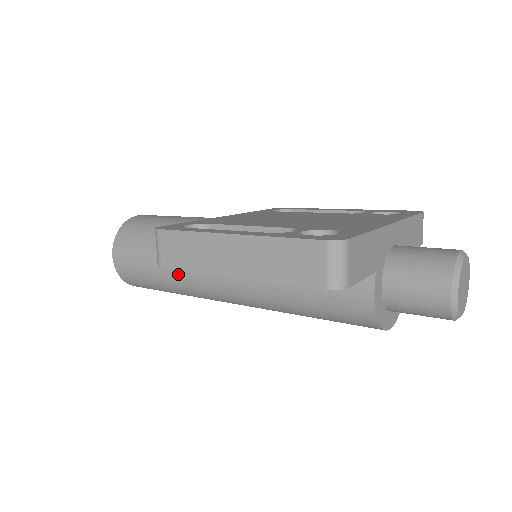
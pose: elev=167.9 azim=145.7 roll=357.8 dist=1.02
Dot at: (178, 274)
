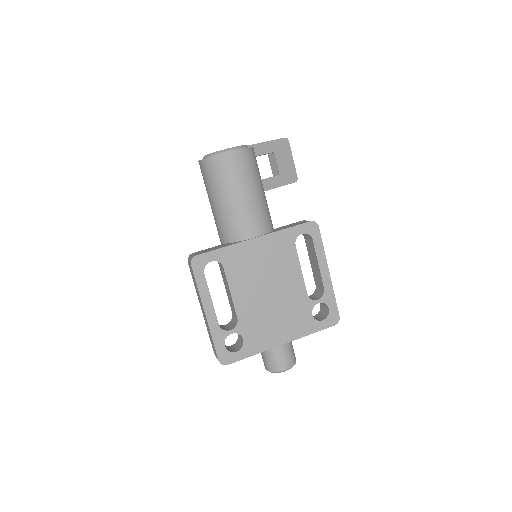
Dot at: occluded
